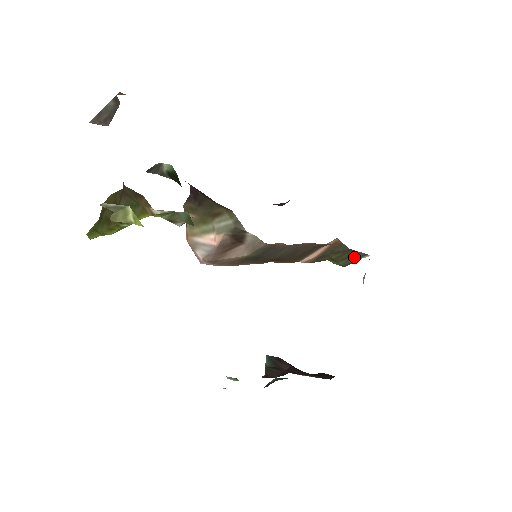
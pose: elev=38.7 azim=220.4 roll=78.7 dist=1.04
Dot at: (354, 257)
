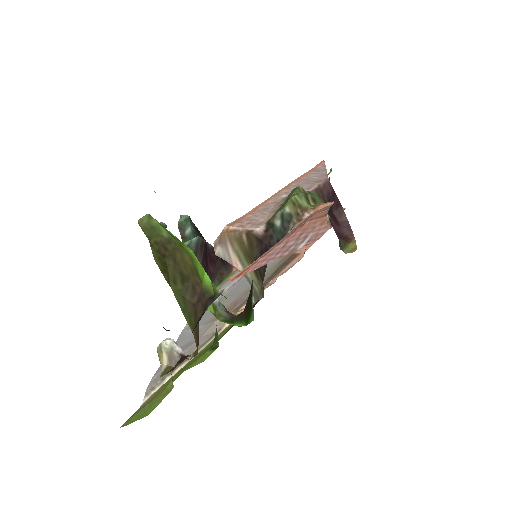
Dot at: occluded
